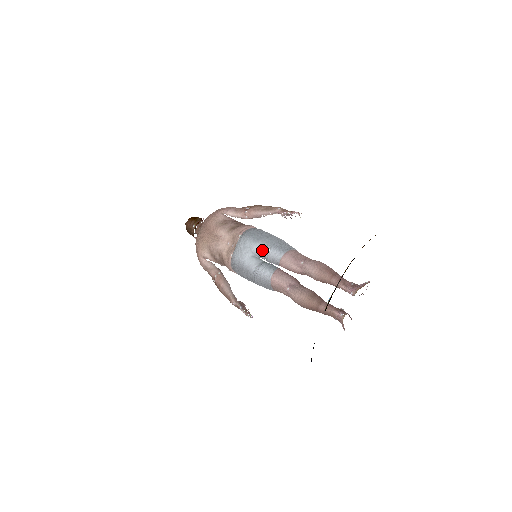
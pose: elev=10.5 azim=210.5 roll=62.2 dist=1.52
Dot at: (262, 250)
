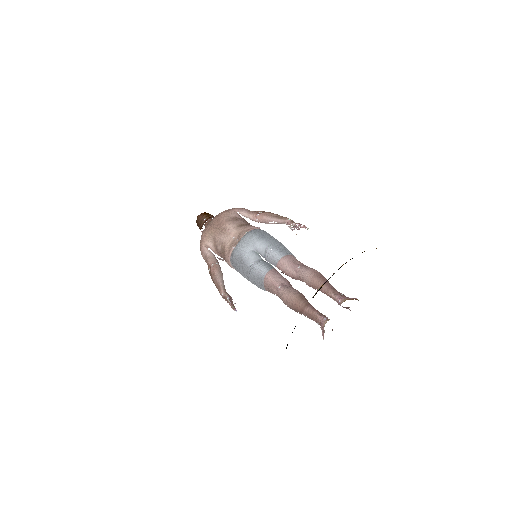
Dot at: (264, 248)
